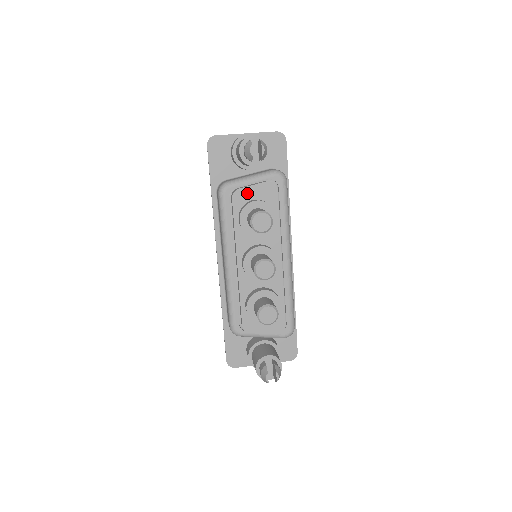
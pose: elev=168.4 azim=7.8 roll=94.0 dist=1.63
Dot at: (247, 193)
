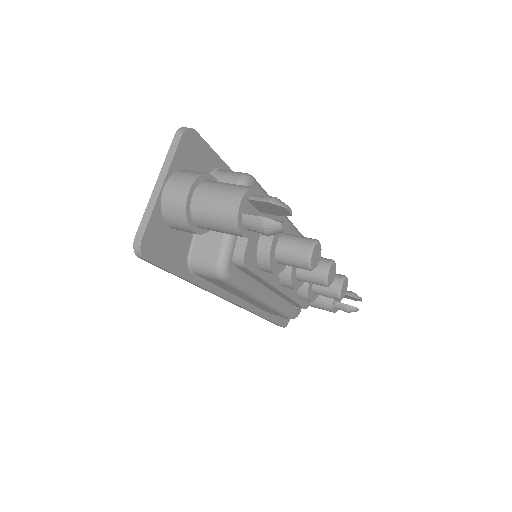
Dot at: (251, 244)
